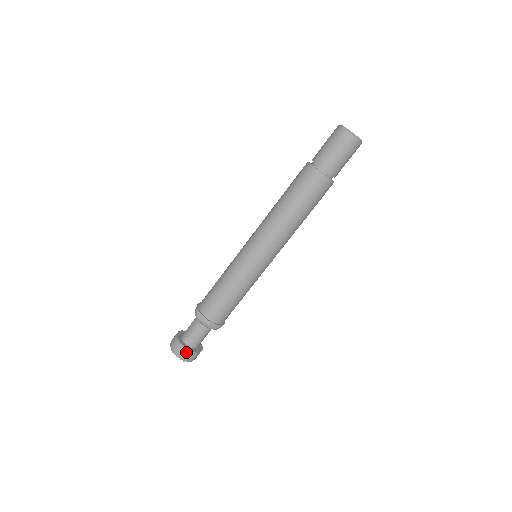
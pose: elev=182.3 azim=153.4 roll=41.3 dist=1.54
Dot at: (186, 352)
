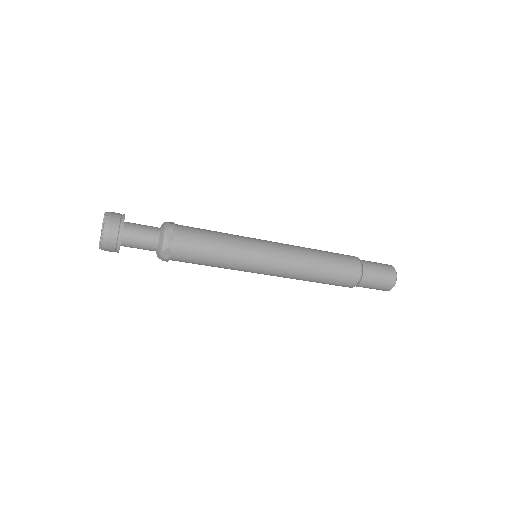
Dot at: (117, 238)
